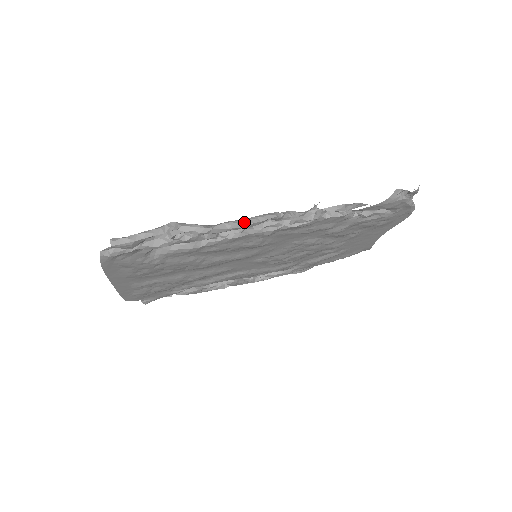
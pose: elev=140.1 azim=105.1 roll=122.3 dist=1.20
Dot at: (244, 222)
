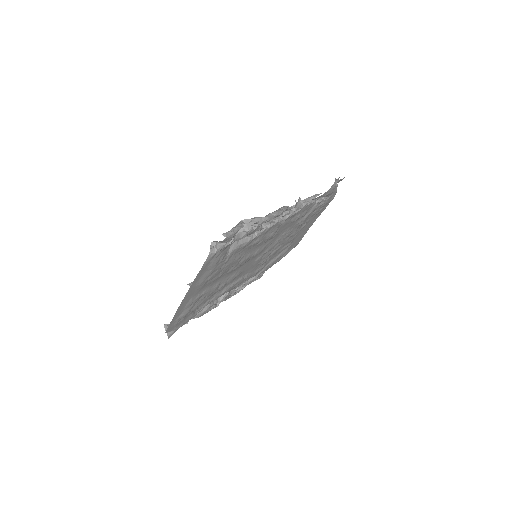
Dot at: (279, 211)
